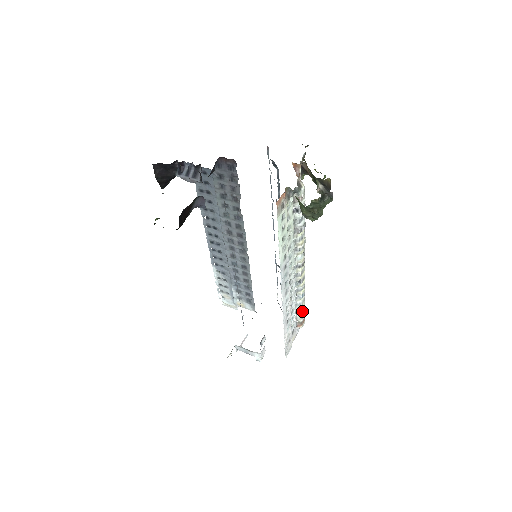
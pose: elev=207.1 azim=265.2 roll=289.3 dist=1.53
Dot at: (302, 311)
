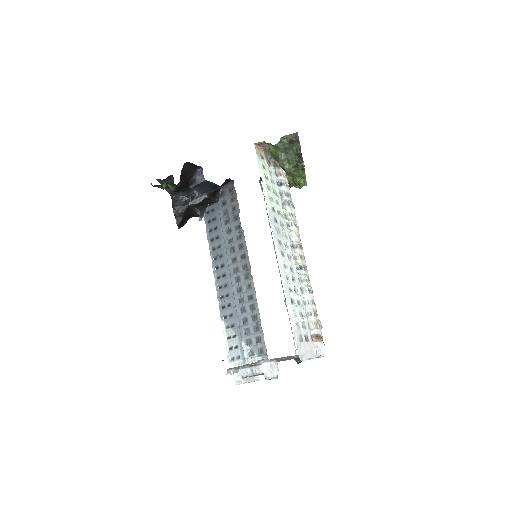
Dot at: (313, 314)
